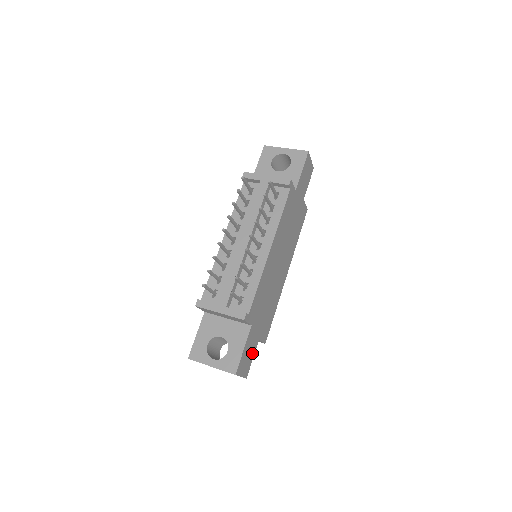
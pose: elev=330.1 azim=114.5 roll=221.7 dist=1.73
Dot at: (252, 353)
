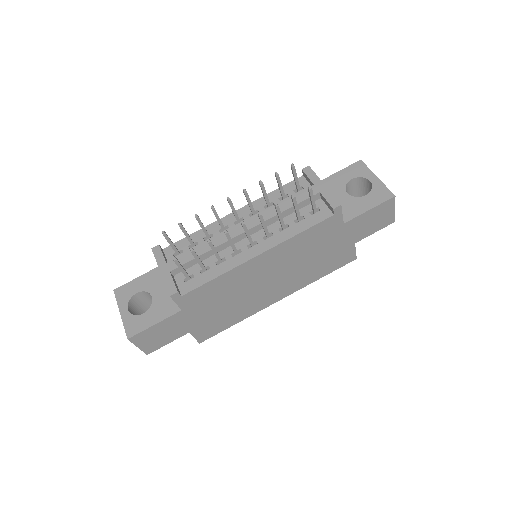
Dot at: (170, 337)
